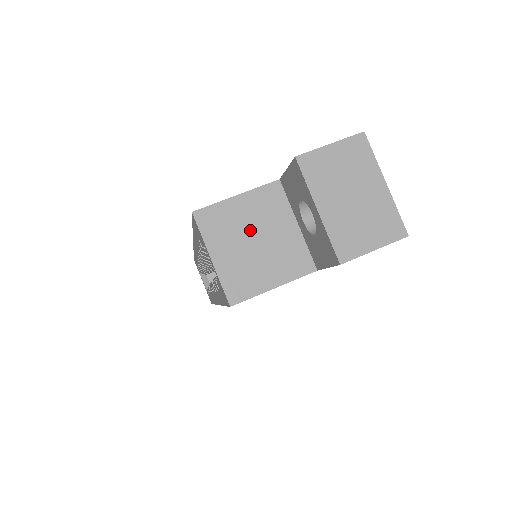
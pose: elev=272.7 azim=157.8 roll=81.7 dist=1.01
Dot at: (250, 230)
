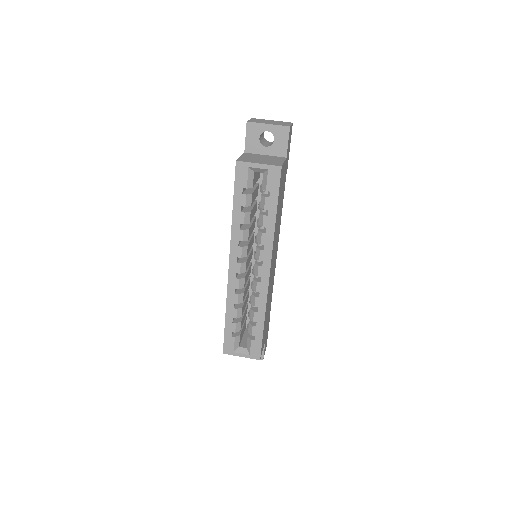
Dot at: (256, 159)
